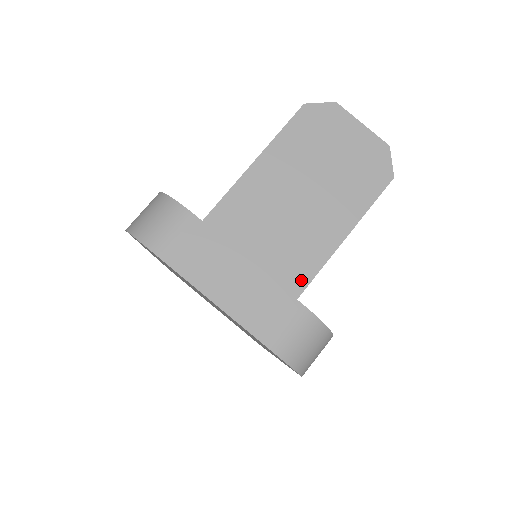
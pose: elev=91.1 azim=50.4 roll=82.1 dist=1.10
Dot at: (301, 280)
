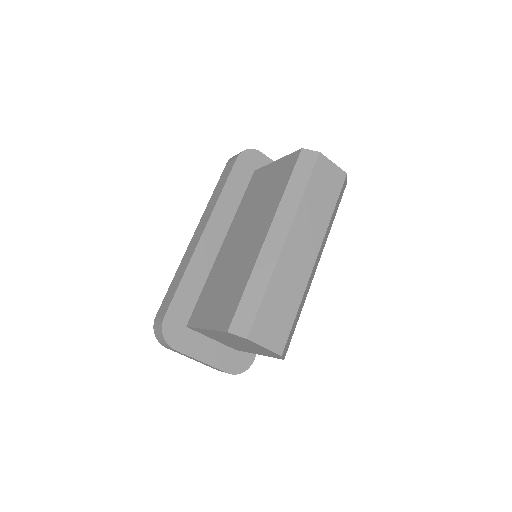
Dot at: (239, 350)
